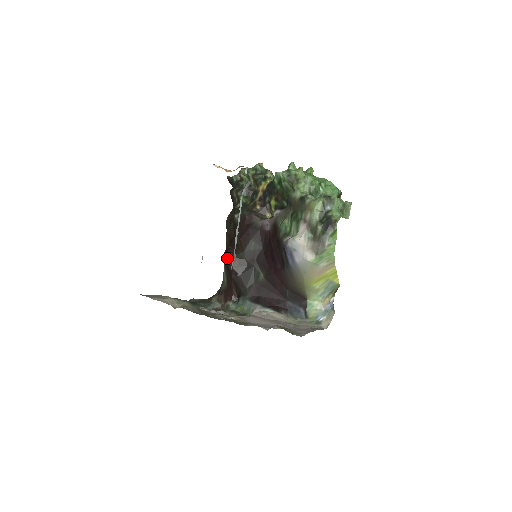
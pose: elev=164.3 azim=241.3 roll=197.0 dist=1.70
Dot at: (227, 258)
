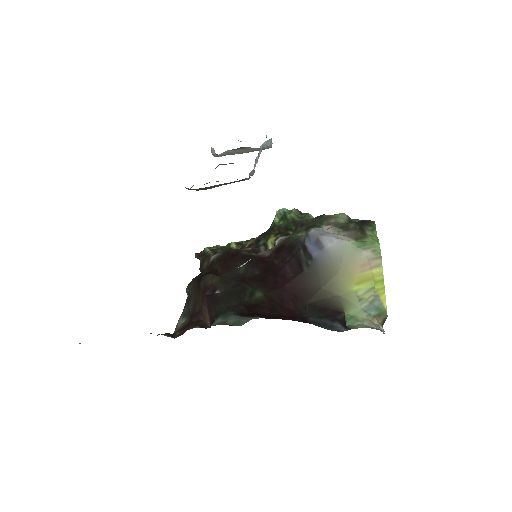
Dot at: (198, 279)
